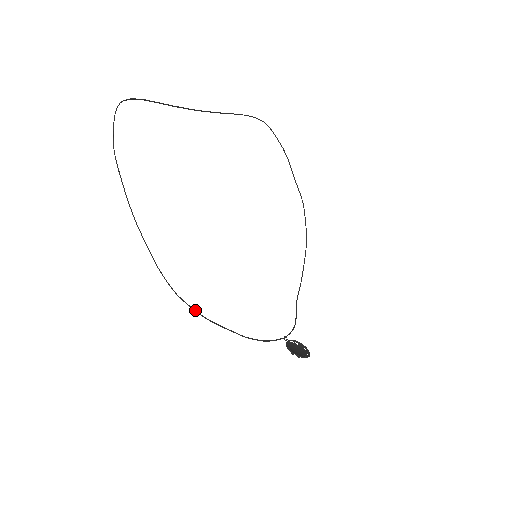
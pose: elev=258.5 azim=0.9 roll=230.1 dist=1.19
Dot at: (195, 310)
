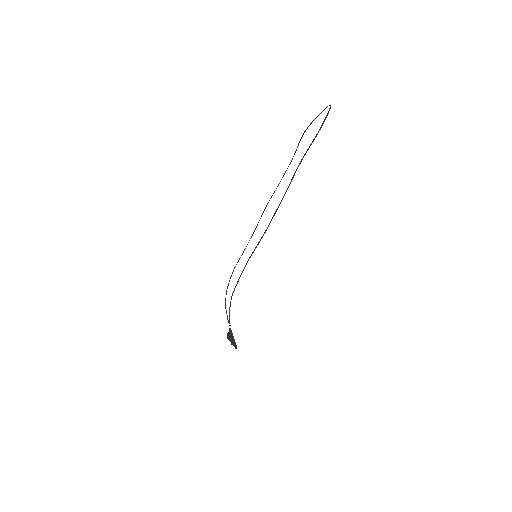
Dot at: occluded
